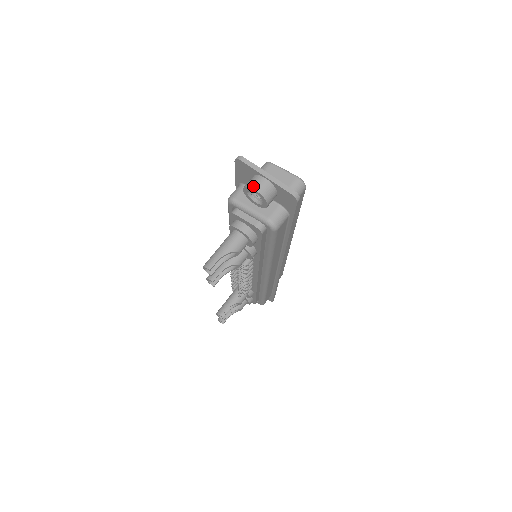
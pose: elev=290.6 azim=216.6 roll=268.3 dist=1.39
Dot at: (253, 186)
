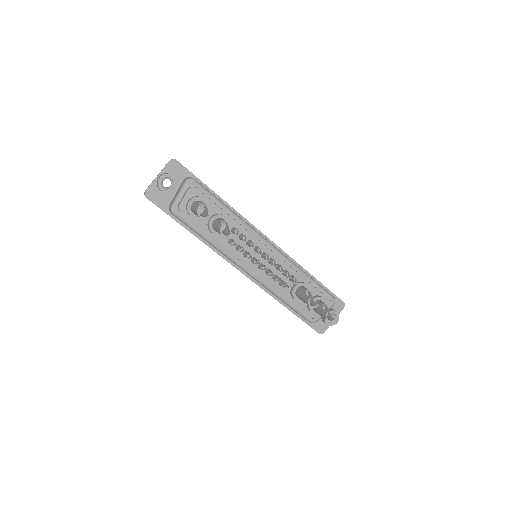
Dot at: (158, 180)
